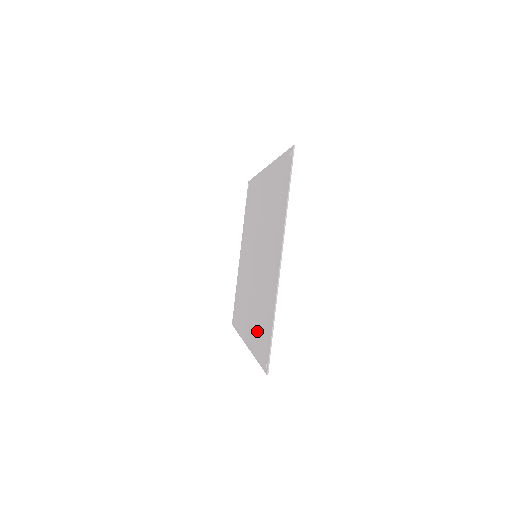
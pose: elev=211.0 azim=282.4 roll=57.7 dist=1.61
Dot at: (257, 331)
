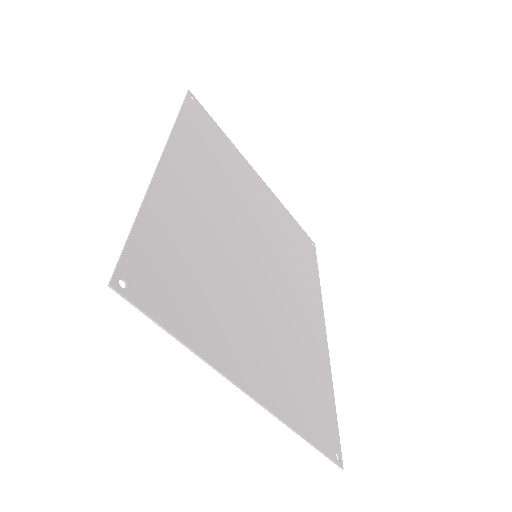
Dot at: (313, 372)
